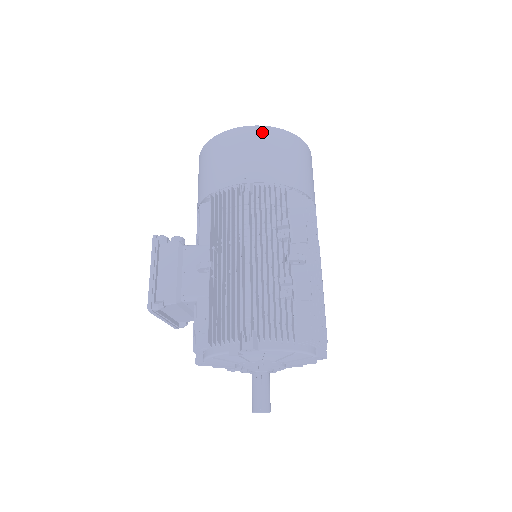
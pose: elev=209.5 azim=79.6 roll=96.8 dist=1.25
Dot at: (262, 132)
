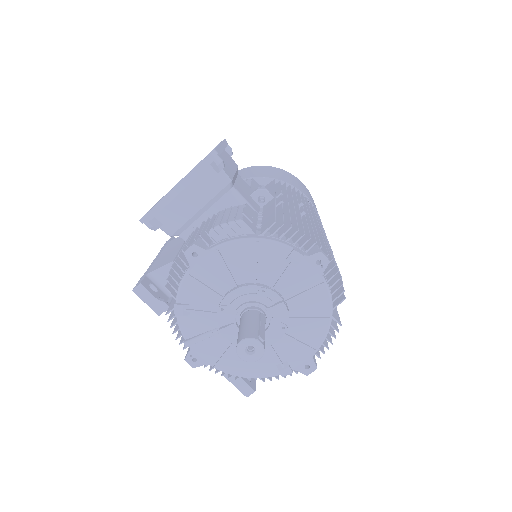
Dot at: (313, 200)
